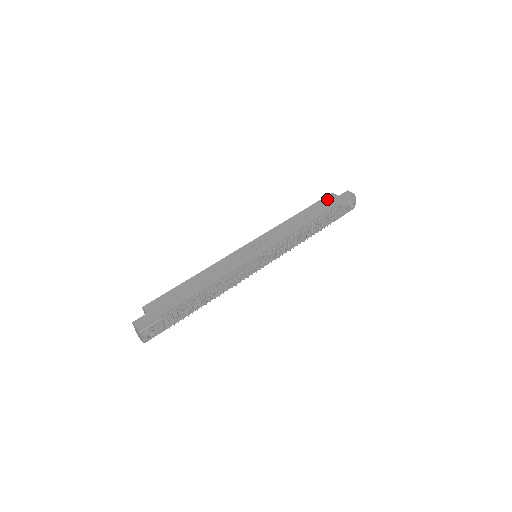
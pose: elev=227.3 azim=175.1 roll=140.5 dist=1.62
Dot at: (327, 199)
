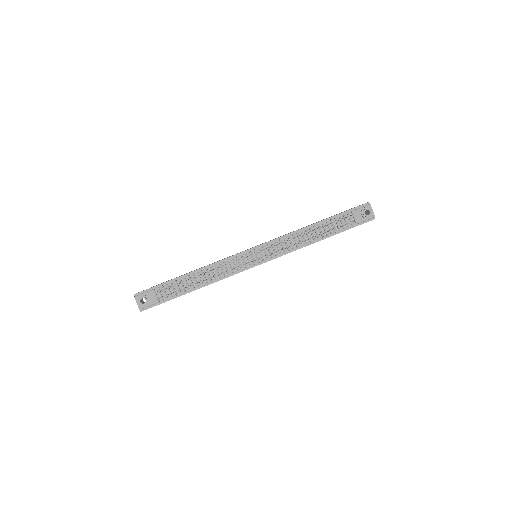
Dot at: occluded
